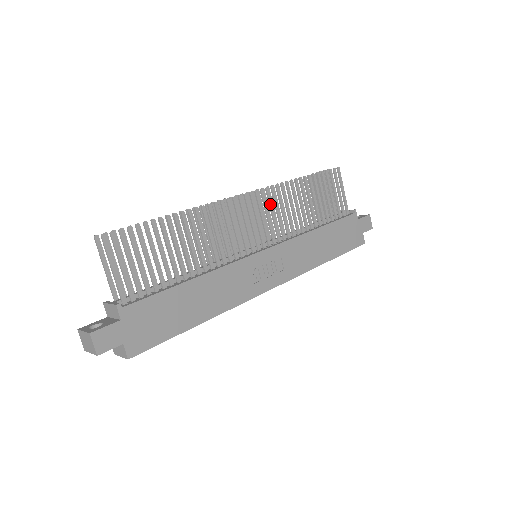
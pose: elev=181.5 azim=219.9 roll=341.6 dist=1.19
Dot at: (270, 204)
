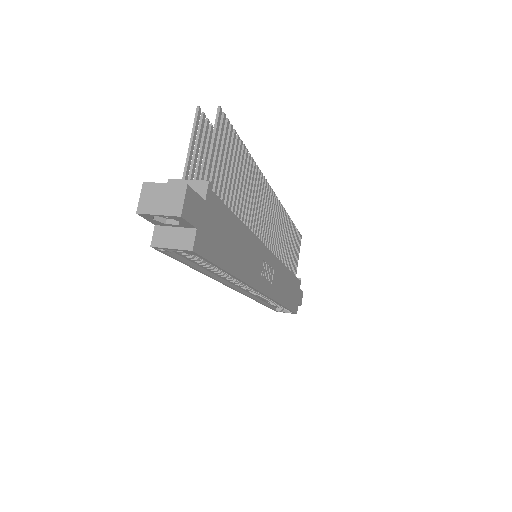
Dot at: (278, 218)
